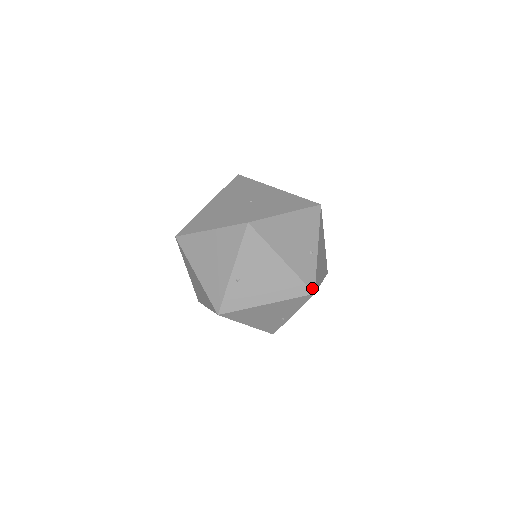
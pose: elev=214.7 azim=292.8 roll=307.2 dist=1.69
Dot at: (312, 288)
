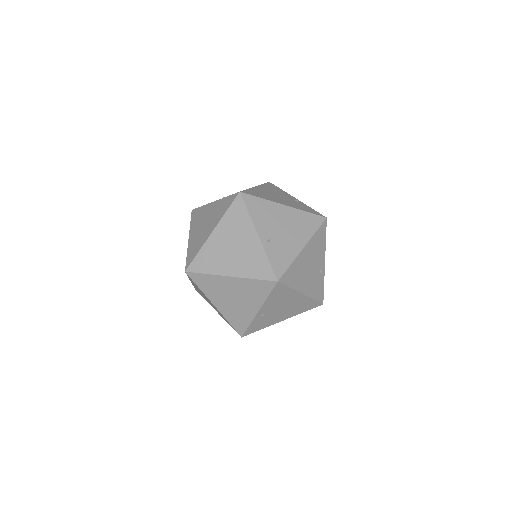
Dot at: occluded
